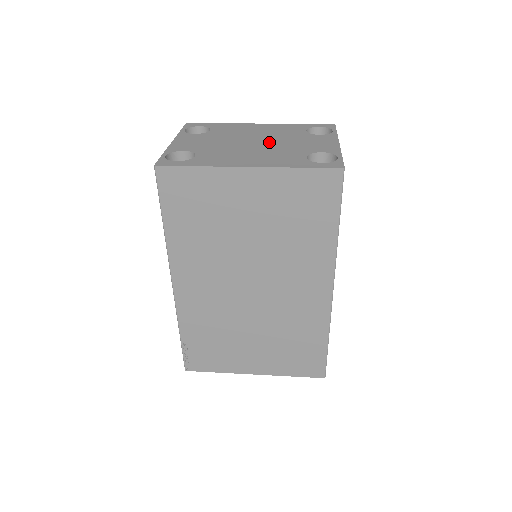
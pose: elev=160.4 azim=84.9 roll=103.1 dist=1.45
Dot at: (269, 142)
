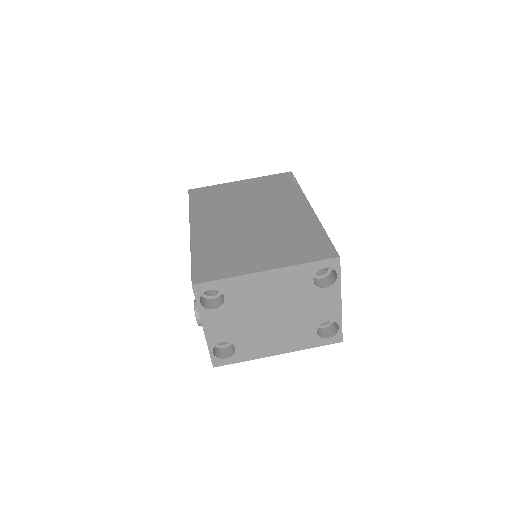
Dot at: (285, 313)
